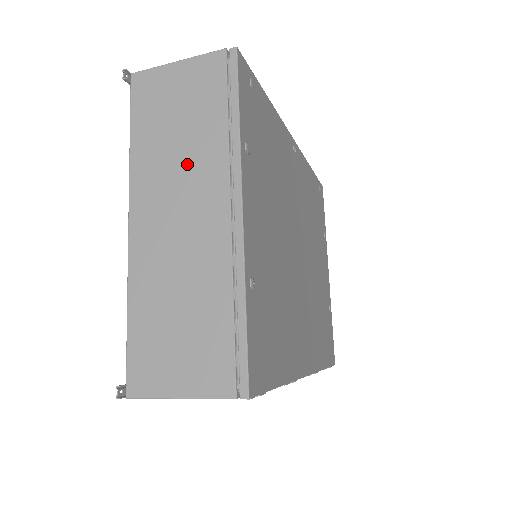
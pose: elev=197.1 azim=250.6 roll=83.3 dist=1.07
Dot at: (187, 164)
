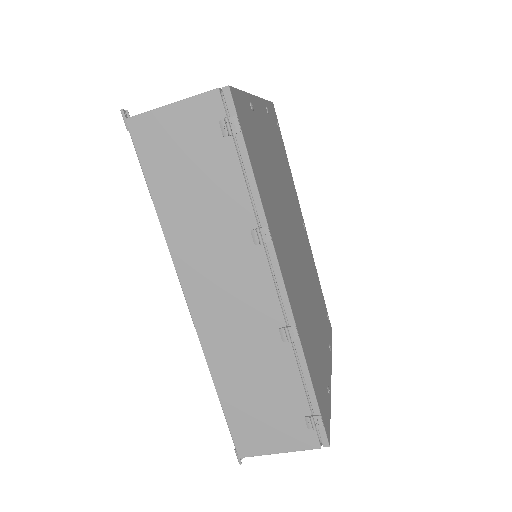
Dot at: occluded
